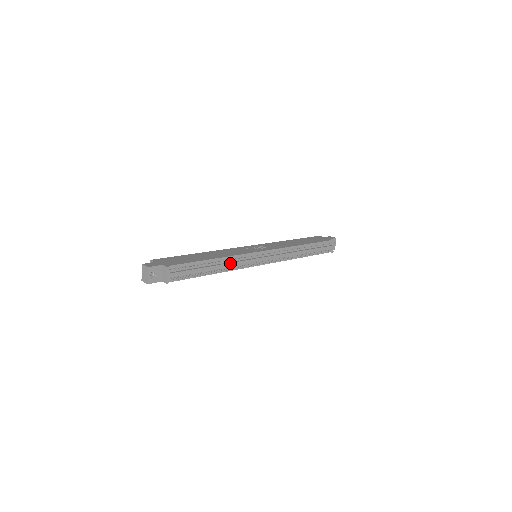
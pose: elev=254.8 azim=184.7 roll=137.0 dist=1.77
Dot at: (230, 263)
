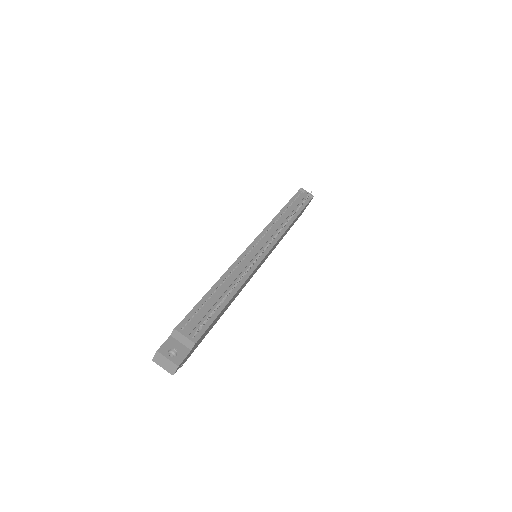
Dot at: (235, 274)
